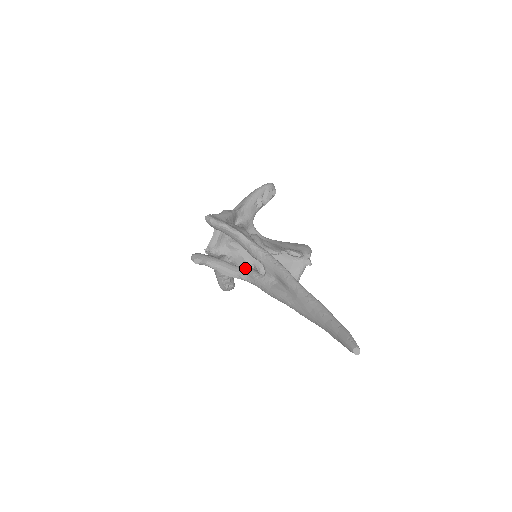
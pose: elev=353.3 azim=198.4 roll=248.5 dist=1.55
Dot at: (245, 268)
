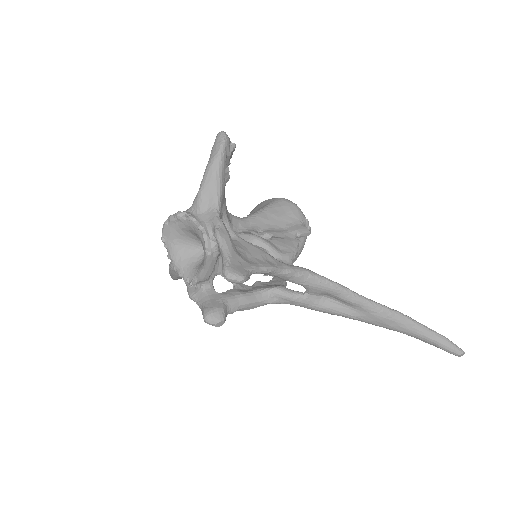
Dot at: (272, 292)
